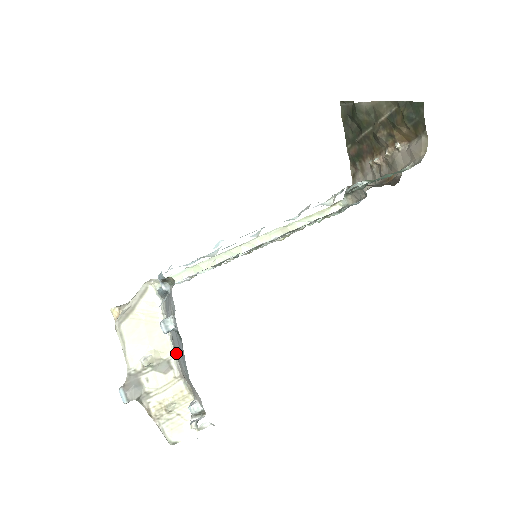
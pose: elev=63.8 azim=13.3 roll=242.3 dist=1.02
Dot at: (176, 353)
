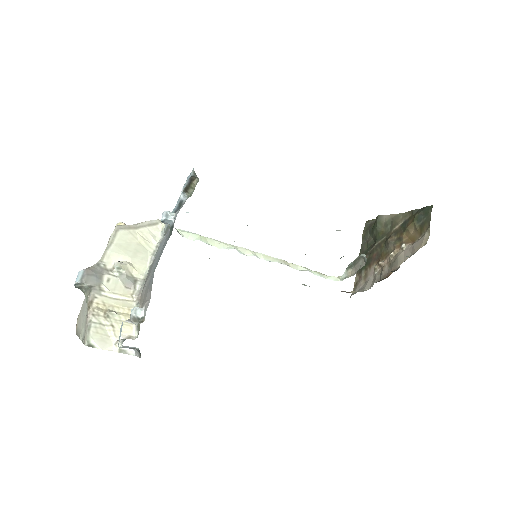
Dot at: (148, 274)
